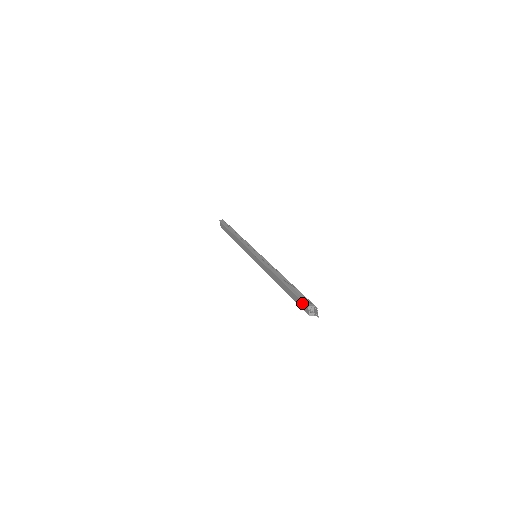
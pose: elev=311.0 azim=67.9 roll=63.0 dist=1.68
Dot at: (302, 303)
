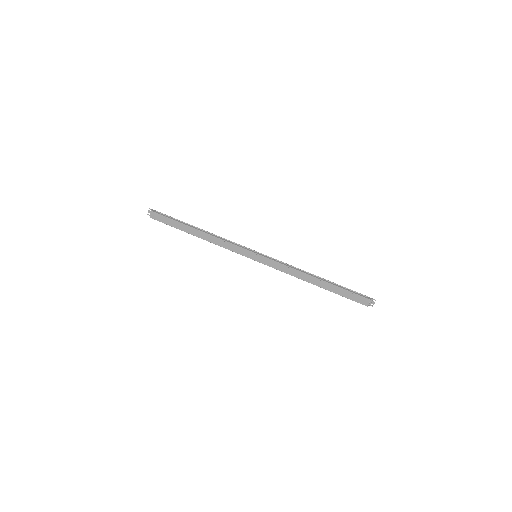
Dot at: (360, 297)
